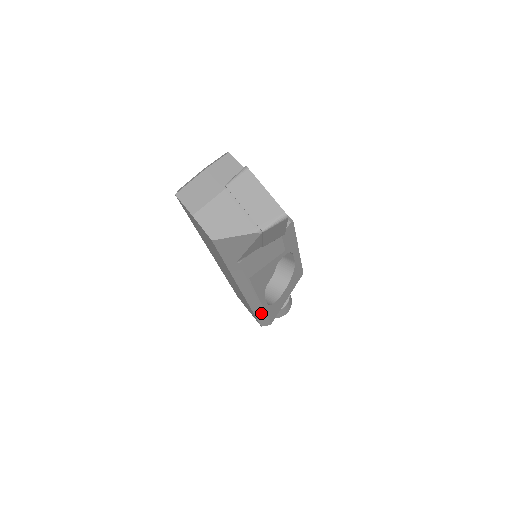
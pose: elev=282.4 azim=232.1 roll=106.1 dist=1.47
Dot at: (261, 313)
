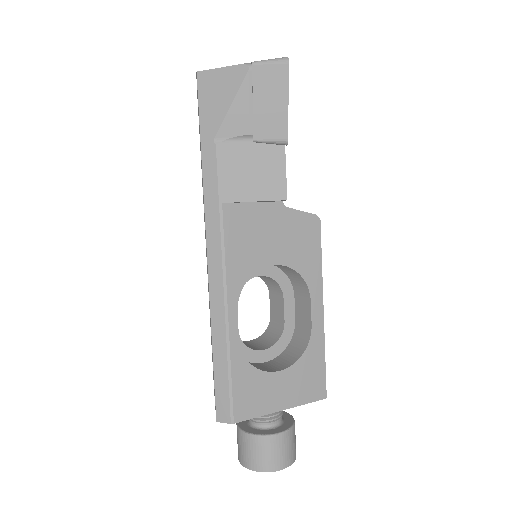
Dot at: (223, 354)
